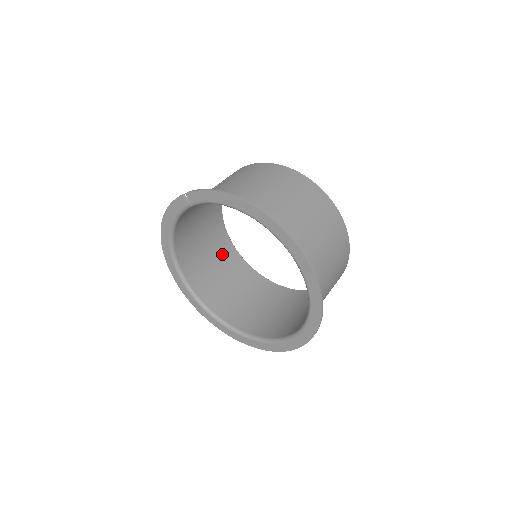
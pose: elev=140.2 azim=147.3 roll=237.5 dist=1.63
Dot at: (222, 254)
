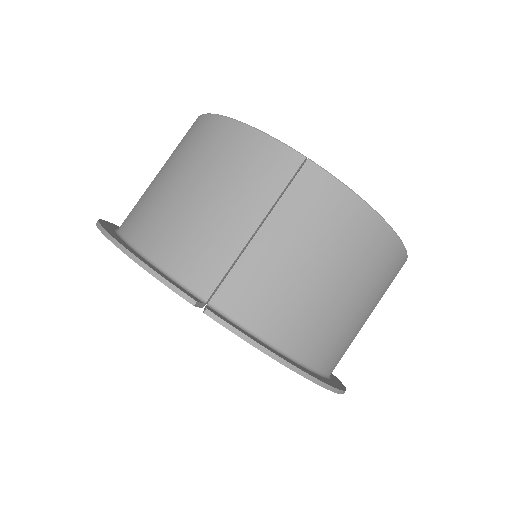
Dot at: occluded
